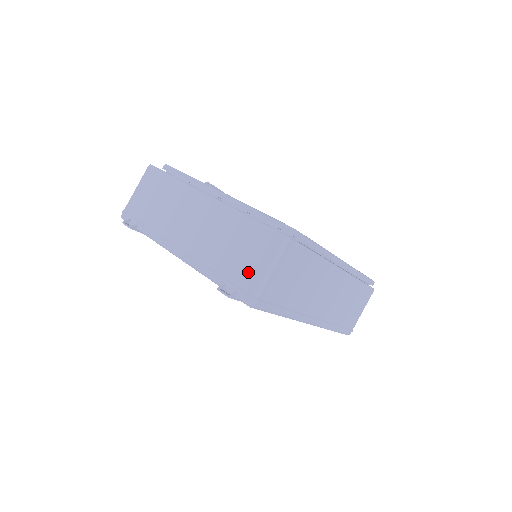
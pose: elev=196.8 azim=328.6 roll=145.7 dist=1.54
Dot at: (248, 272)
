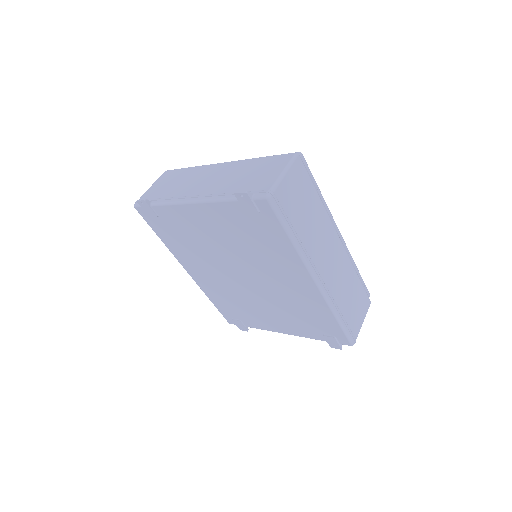
Dot at: (263, 180)
